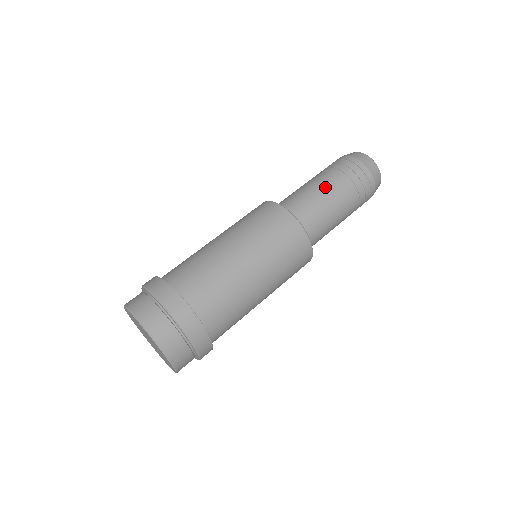
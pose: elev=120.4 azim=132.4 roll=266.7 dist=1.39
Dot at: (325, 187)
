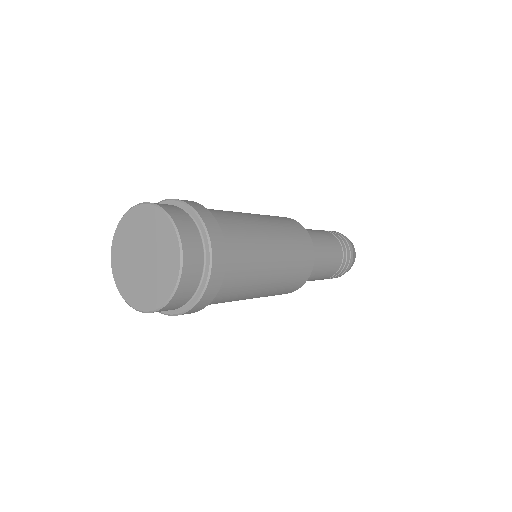
Dot at: (324, 236)
